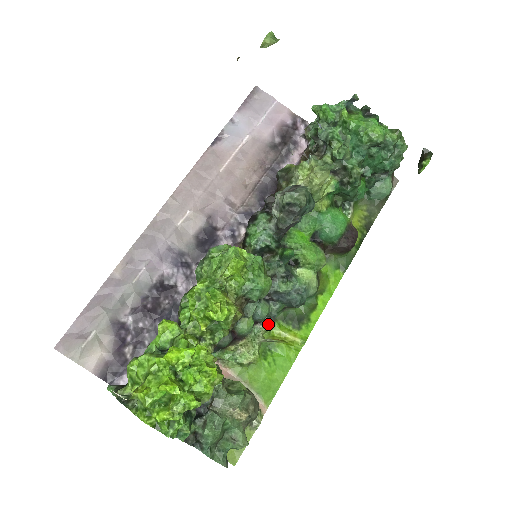
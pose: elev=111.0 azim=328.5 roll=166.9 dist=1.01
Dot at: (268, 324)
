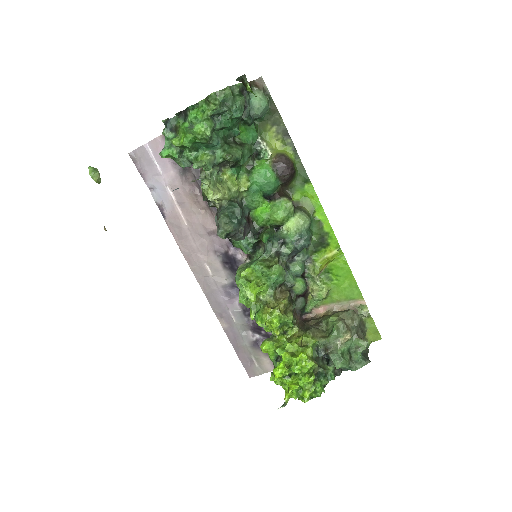
Dot at: (310, 267)
